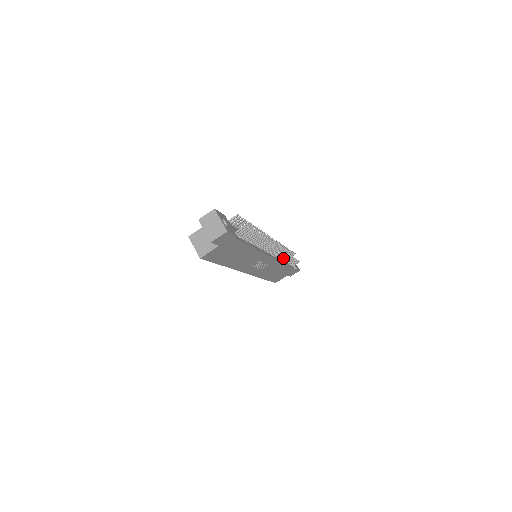
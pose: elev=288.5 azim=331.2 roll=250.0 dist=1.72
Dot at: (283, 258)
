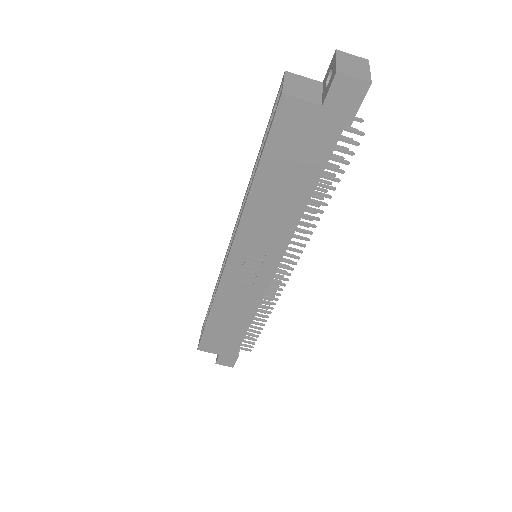
Dot at: (261, 309)
